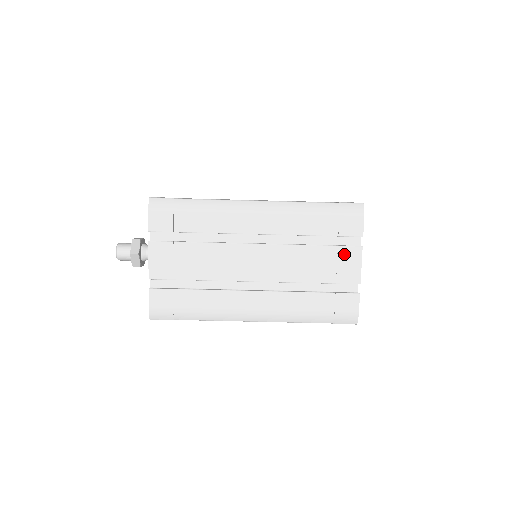
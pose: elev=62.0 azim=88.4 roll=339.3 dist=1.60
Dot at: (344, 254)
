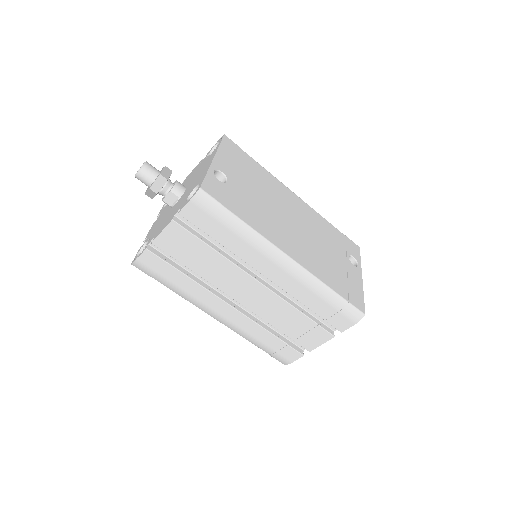
Dot at: (317, 332)
